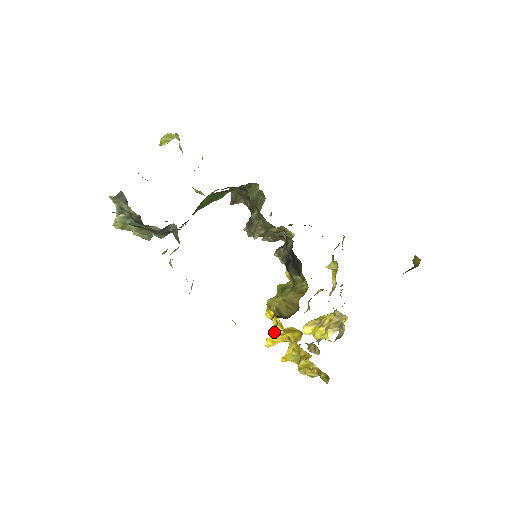
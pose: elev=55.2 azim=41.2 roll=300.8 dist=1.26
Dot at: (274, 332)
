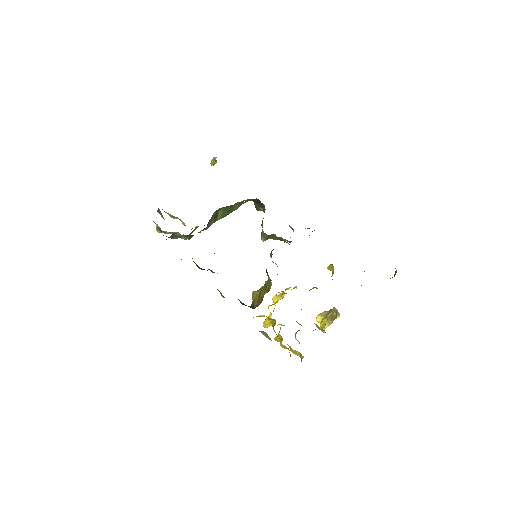
Dot at: occluded
